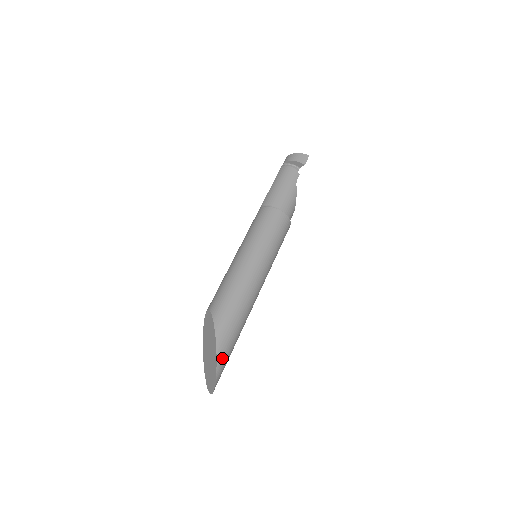
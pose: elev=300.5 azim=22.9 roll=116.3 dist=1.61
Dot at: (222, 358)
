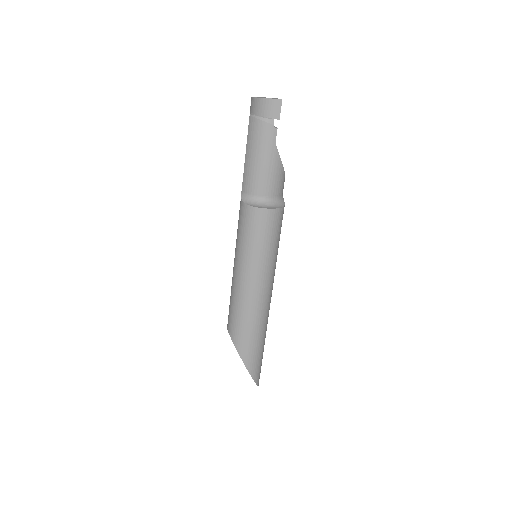
Dot at: (255, 371)
